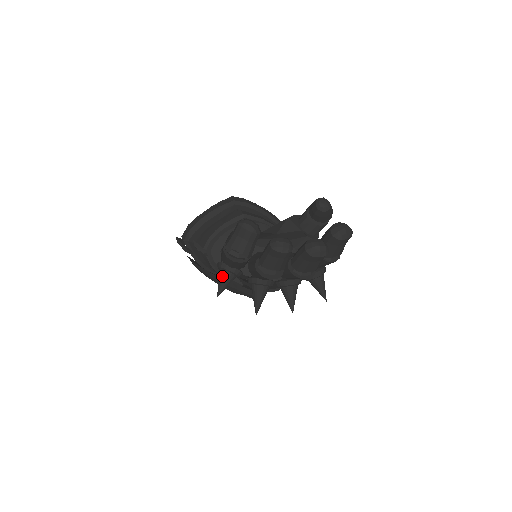
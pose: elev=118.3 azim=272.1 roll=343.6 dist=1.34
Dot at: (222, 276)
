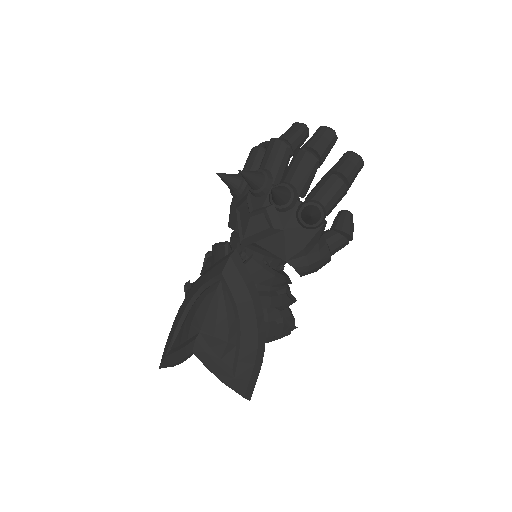
Dot at: occluded
